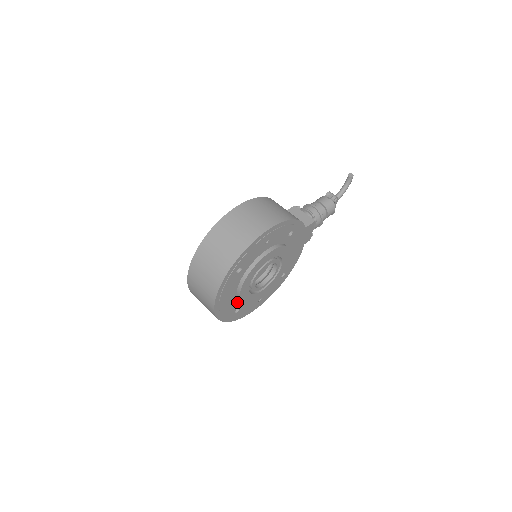
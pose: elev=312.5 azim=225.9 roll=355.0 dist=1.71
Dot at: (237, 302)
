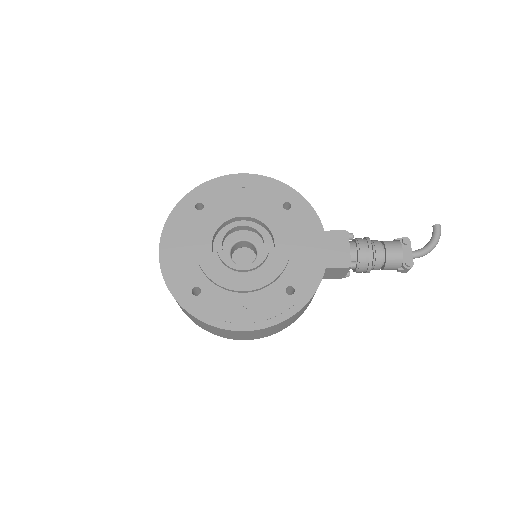
Dot at: (197, 271)
